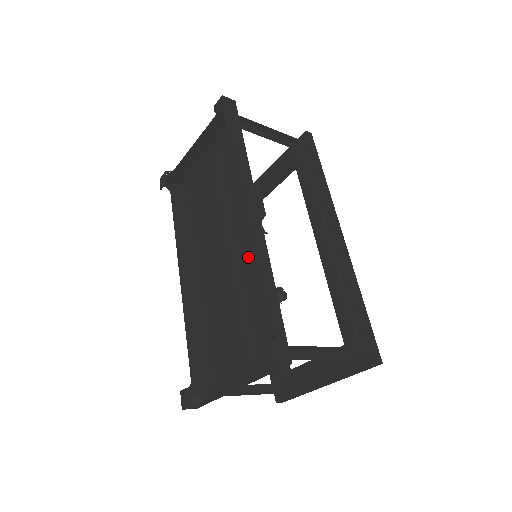
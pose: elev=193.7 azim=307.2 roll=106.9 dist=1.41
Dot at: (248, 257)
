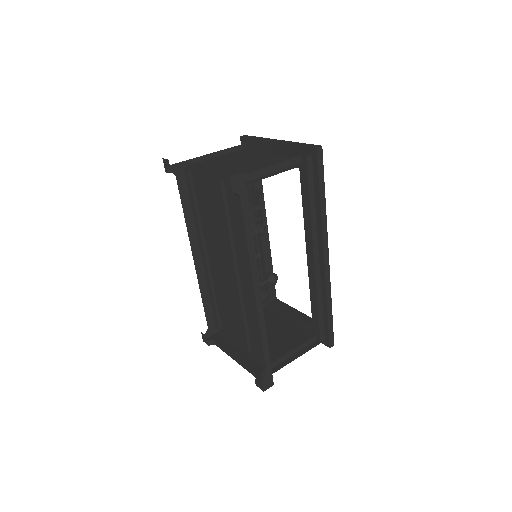
Dot at: (250, 295)
